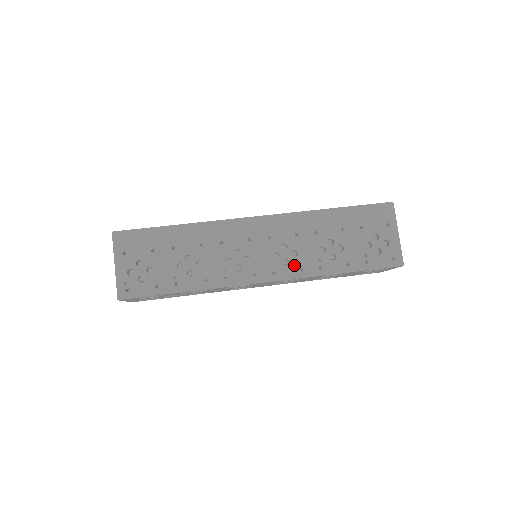
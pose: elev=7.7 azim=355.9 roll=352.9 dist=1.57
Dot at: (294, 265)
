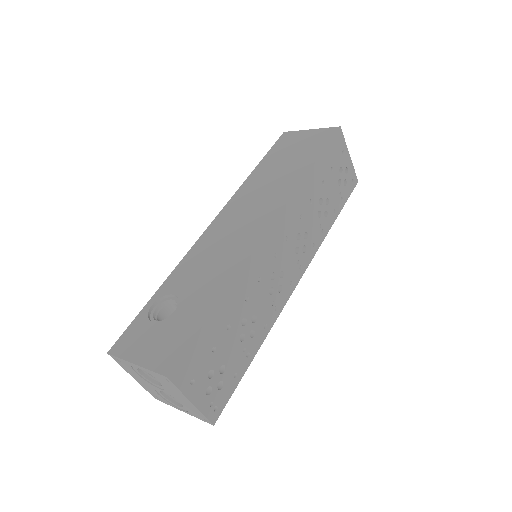
Dot at: (309, 246)
